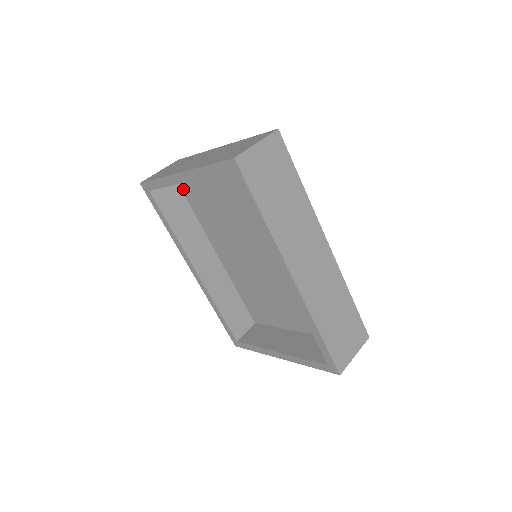
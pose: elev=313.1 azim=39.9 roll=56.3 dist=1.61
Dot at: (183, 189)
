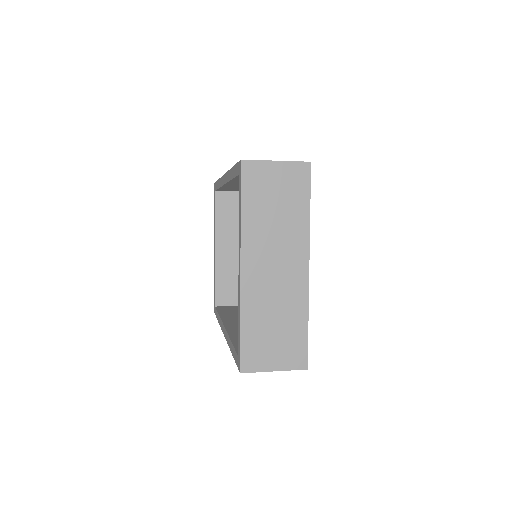
Dot at: occluded
